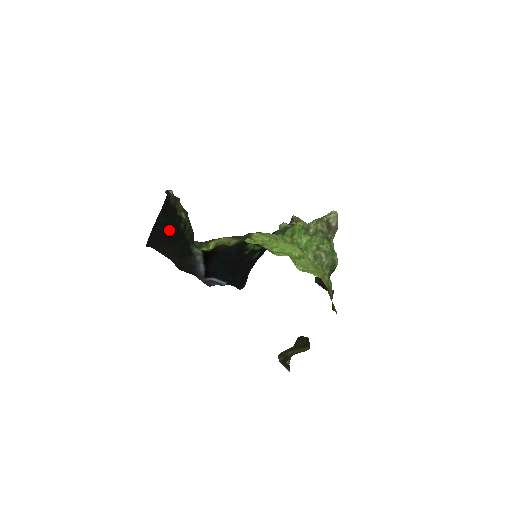
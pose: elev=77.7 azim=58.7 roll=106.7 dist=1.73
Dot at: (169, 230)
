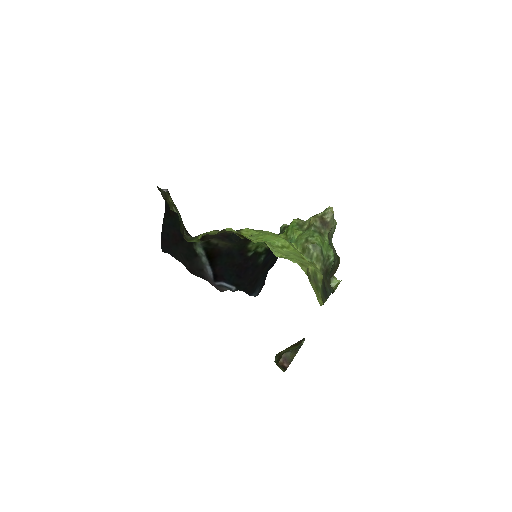
Dot at: (174, 231)
